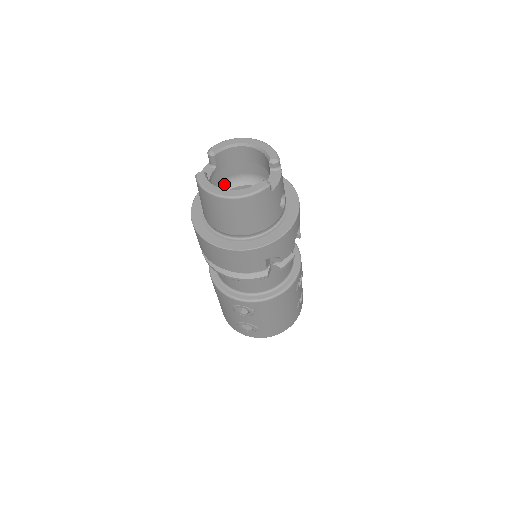
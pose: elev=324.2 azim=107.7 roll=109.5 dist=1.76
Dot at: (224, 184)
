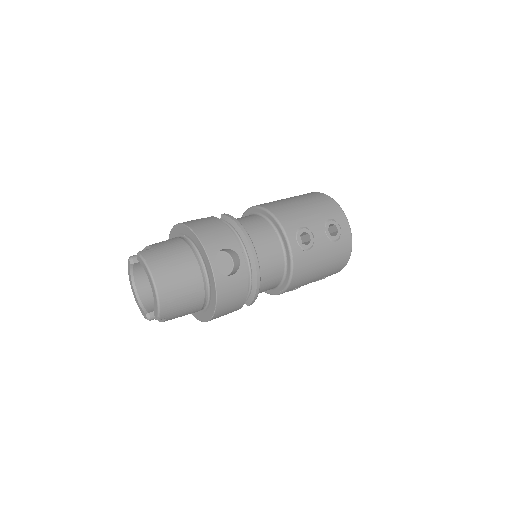
Dot at: occluded
